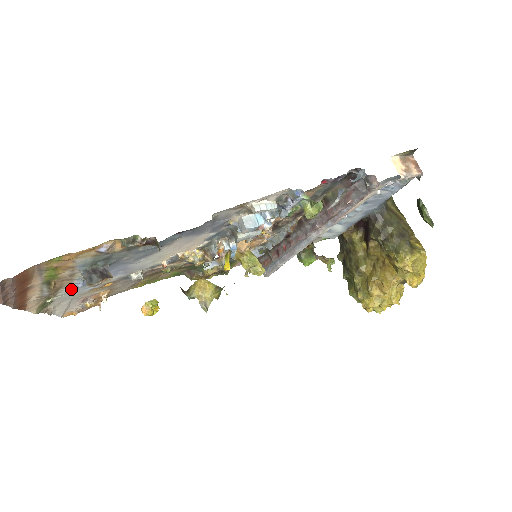
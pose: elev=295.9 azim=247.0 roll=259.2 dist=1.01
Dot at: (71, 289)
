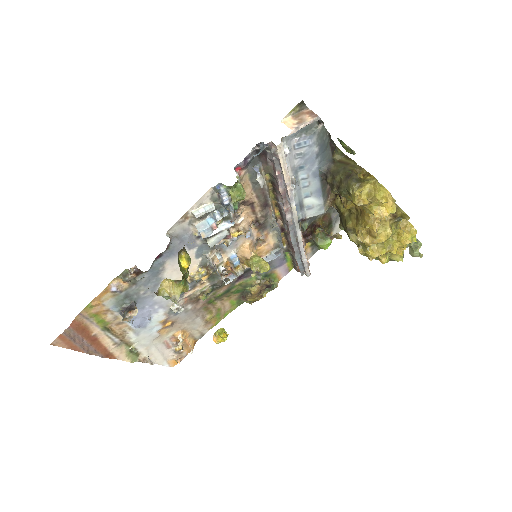
Dot at: (135, 333)
